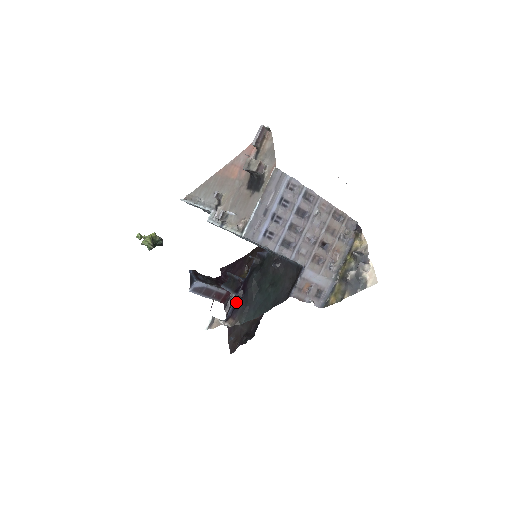
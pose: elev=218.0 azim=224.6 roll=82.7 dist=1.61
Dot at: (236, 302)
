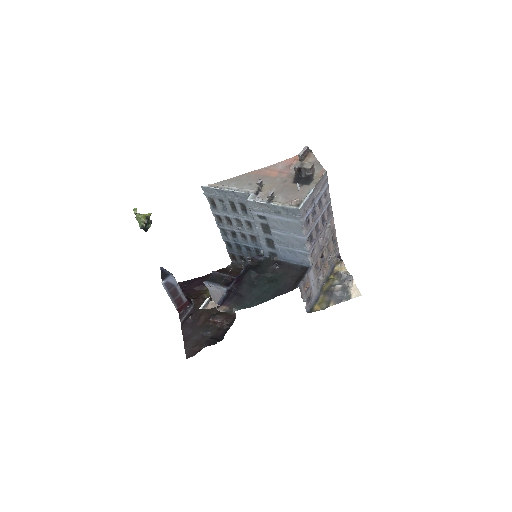
Dot at: (228, 293)
